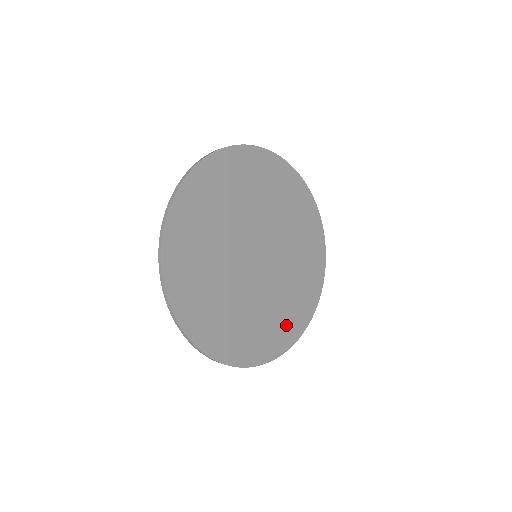
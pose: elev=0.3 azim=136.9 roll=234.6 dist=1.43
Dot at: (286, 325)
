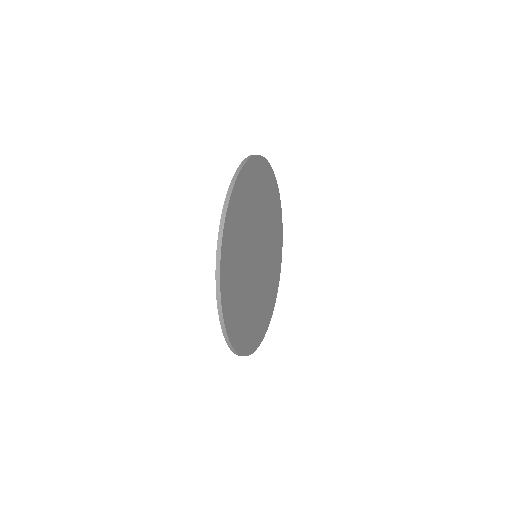
Dot at: (262, 320)
